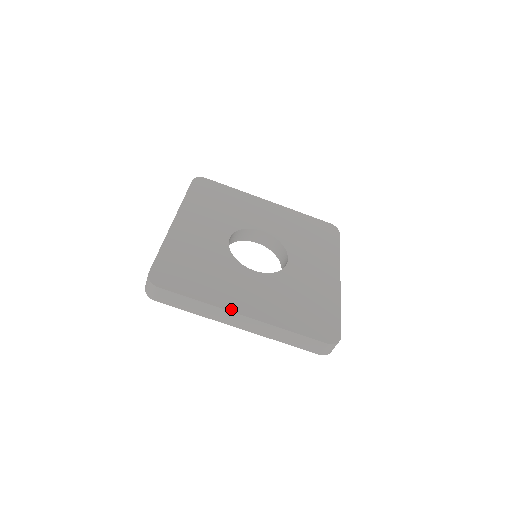
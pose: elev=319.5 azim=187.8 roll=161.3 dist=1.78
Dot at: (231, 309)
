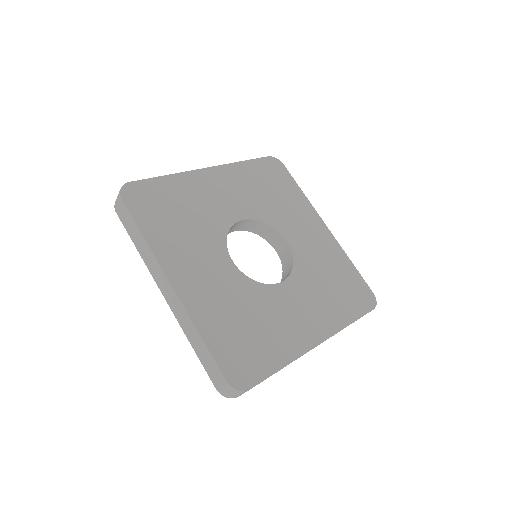
Dot at: (165, 268)
